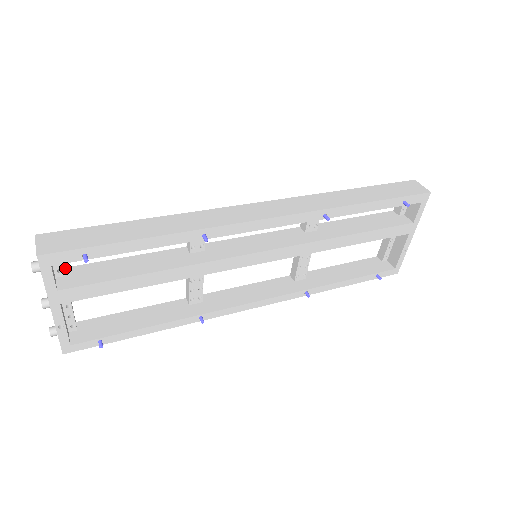
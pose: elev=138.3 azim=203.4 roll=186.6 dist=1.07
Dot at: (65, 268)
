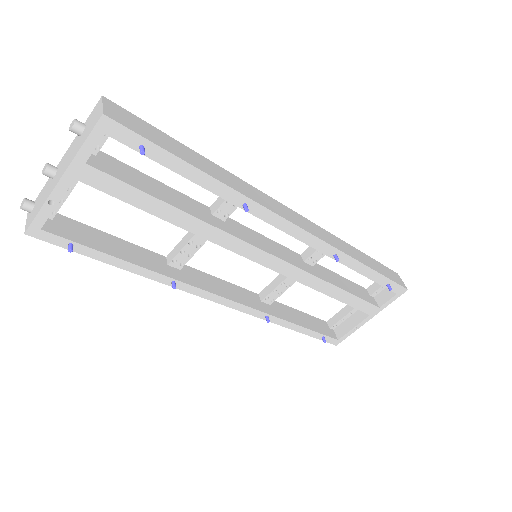
Dot at: occluded
